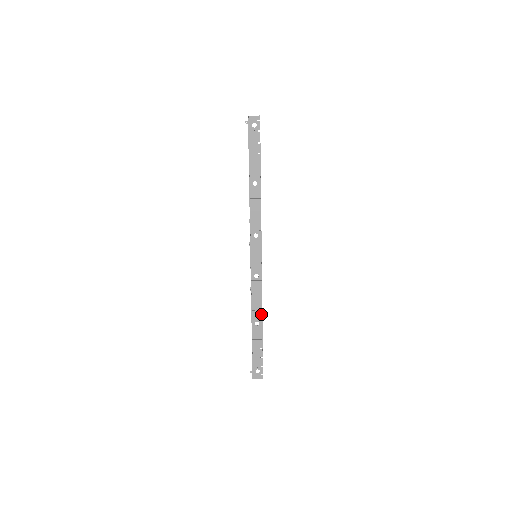
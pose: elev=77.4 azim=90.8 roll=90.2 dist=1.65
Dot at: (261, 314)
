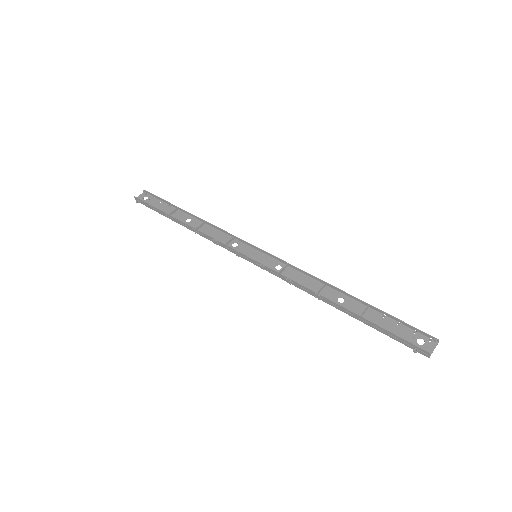
Dot at: (331, 289)
